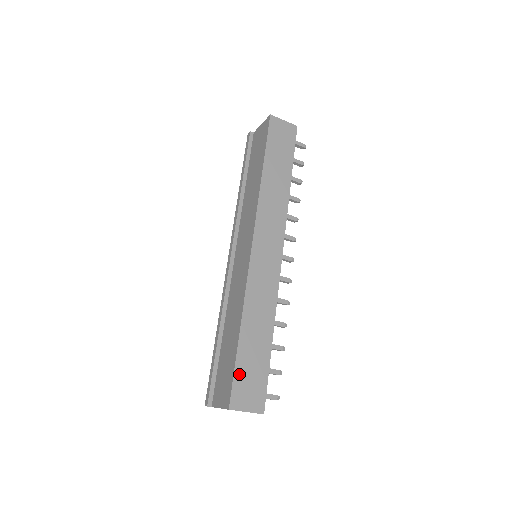
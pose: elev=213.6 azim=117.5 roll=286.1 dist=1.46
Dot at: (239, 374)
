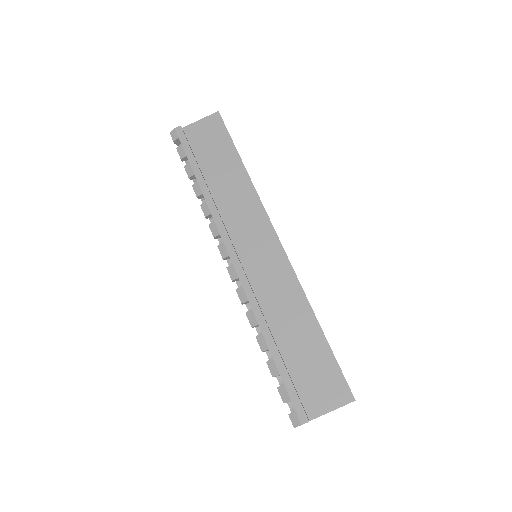
Dot at: occluded
